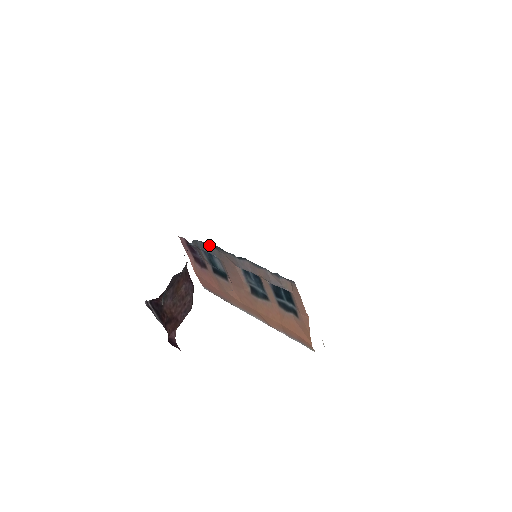
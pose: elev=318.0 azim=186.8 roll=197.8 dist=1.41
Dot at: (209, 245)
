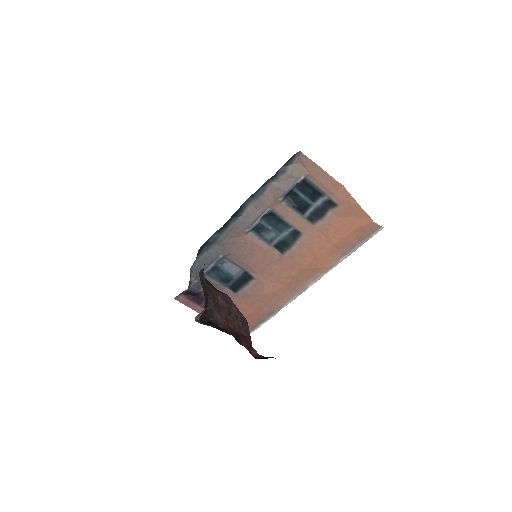
Dot at: (206, 249)
